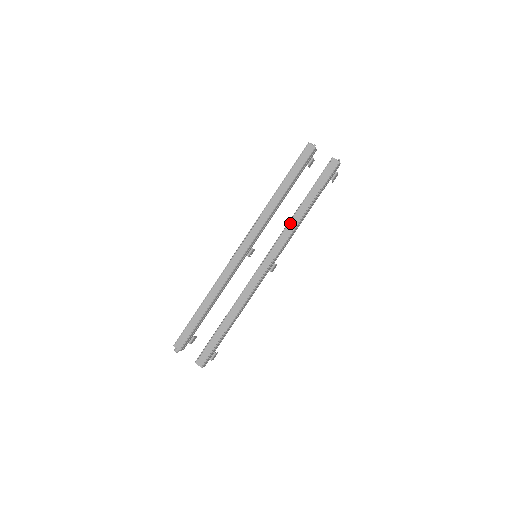
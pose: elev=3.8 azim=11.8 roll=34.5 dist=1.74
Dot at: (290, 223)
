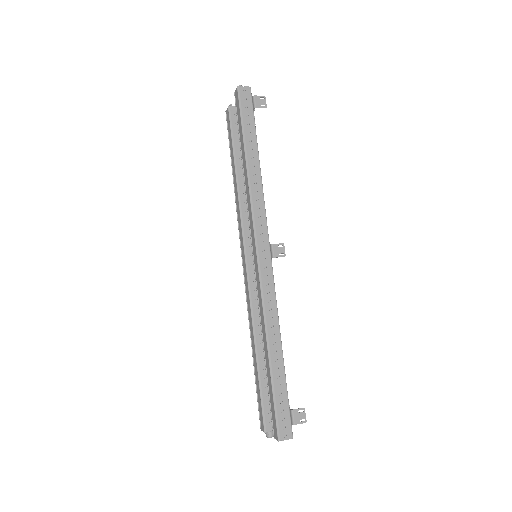
Dot at: (246, 190)
